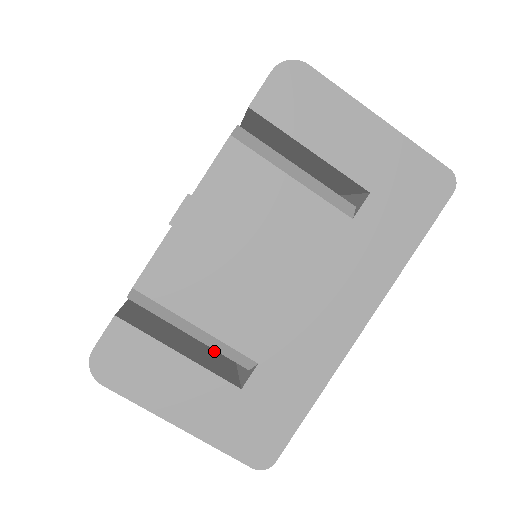
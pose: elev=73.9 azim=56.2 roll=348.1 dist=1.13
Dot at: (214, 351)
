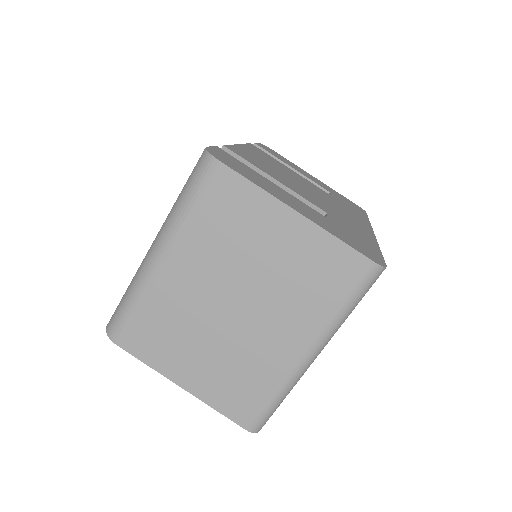
Dot at: occluded
